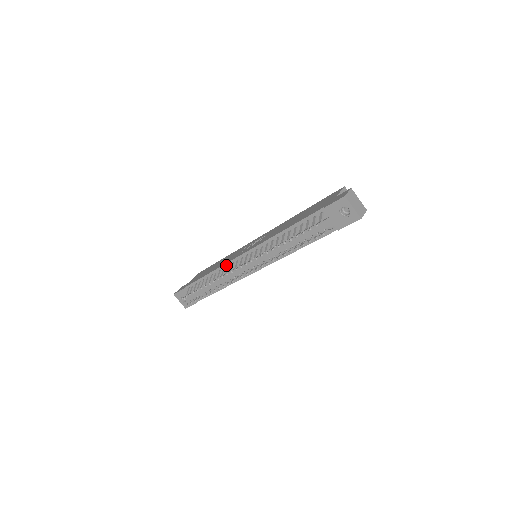
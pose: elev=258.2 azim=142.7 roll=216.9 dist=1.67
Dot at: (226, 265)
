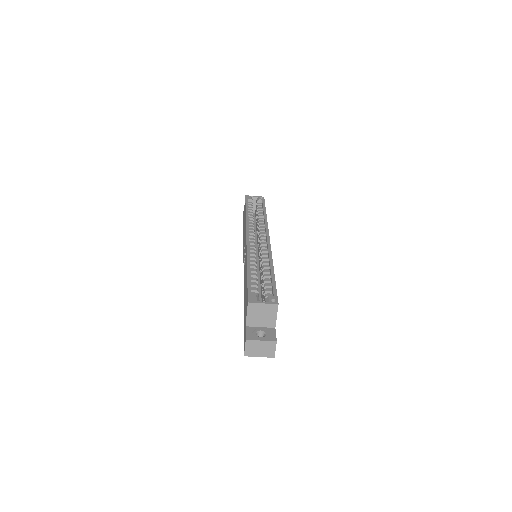
Dot at: occluded
